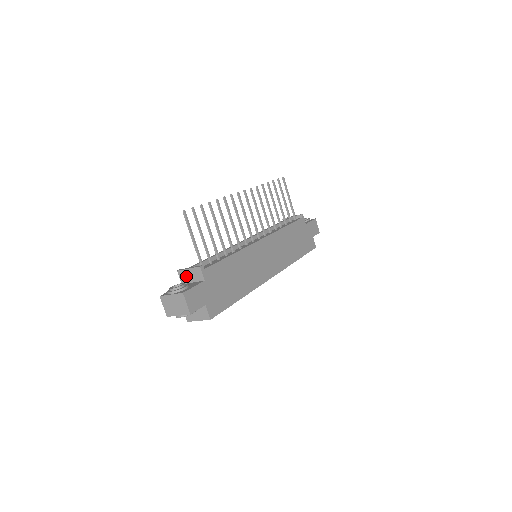
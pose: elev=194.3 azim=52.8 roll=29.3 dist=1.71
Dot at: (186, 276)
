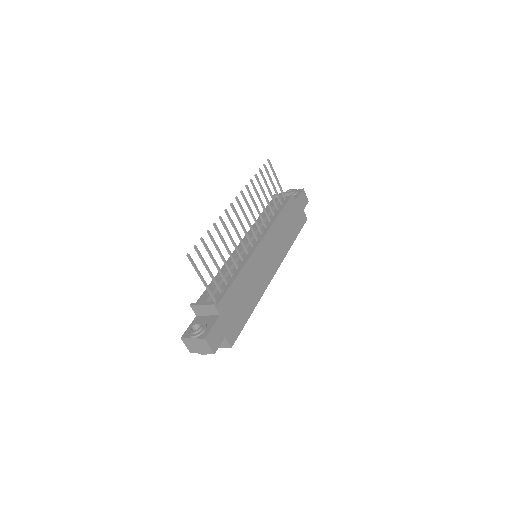
Dot at: (200, 310)
